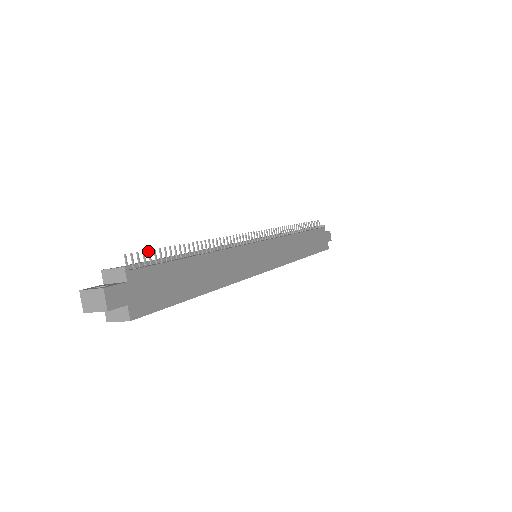
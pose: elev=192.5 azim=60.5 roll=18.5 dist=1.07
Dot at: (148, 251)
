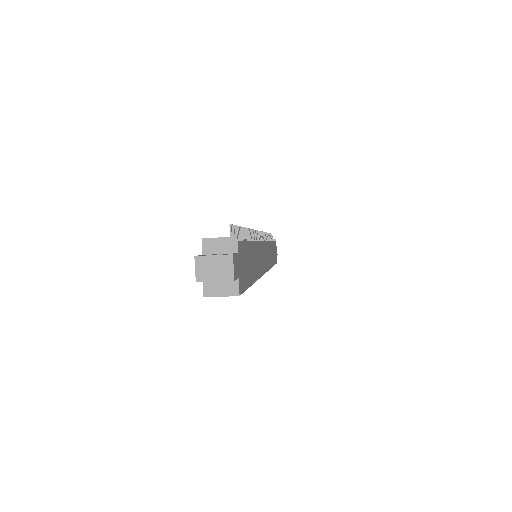
Dot at: (235, 226)
